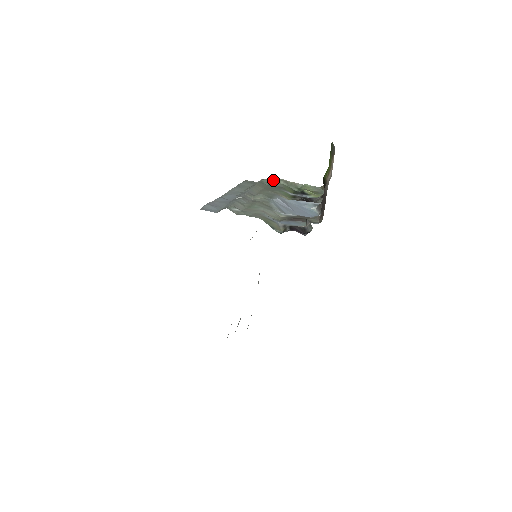
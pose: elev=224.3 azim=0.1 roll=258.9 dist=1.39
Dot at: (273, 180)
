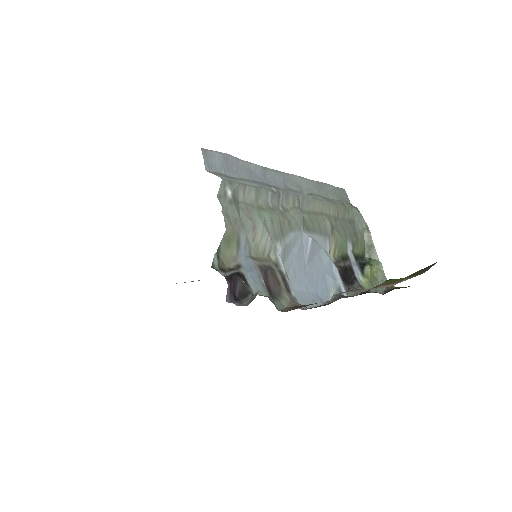
Dot at: (362, 221)
